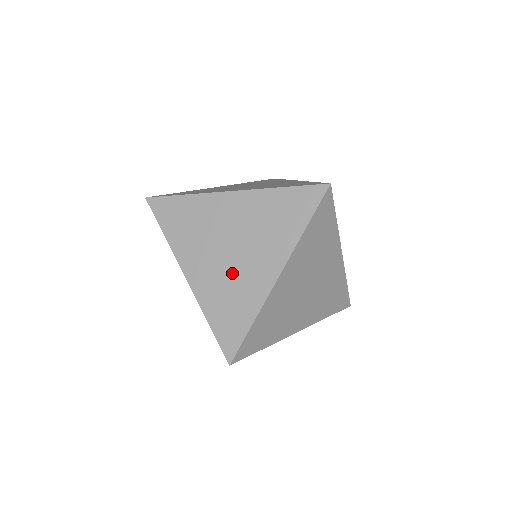
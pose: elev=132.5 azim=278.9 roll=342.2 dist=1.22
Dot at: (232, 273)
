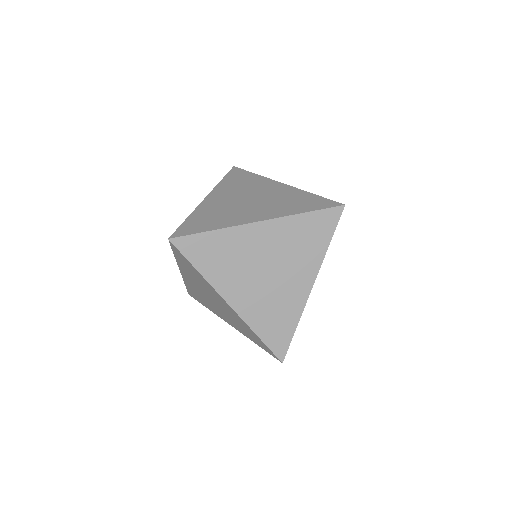
Dot at: (233, 208)
